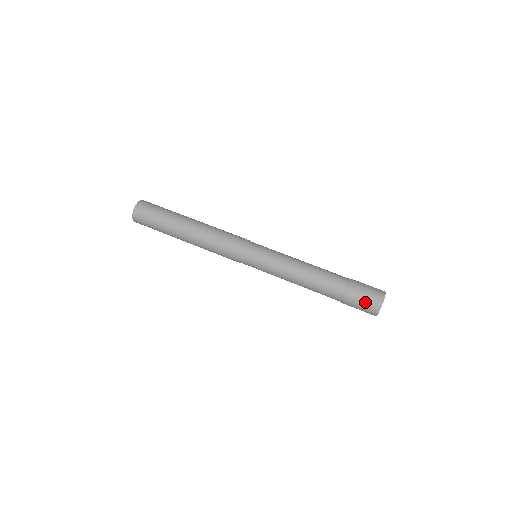
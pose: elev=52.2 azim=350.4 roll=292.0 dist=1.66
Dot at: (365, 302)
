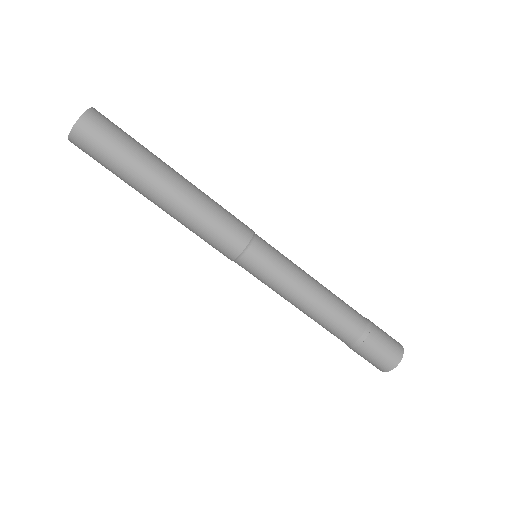
Dot at: (370, 361)
